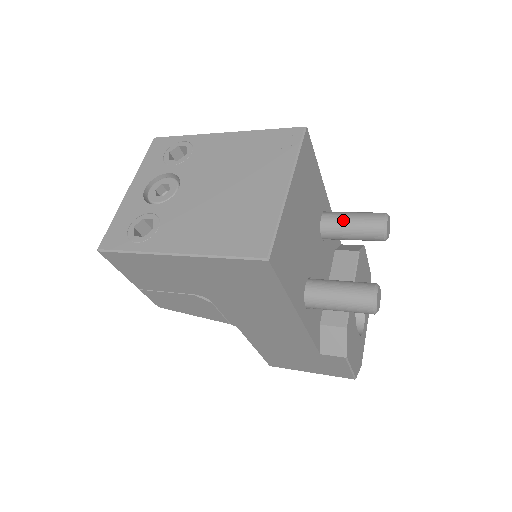
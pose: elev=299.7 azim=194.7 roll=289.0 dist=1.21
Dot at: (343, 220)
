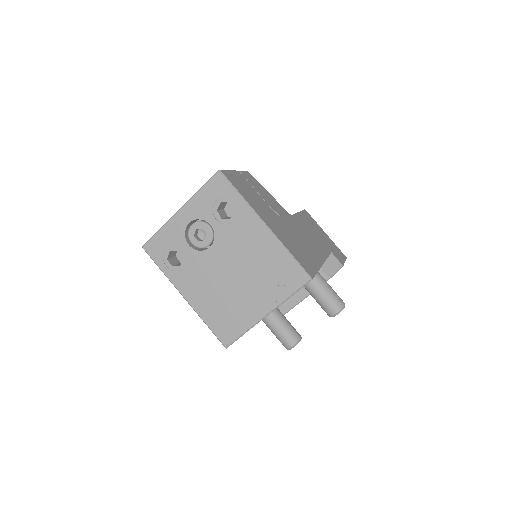
Dot at: (315, 292)
